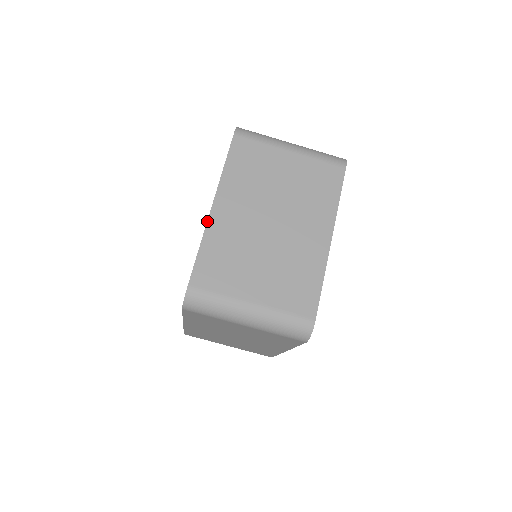
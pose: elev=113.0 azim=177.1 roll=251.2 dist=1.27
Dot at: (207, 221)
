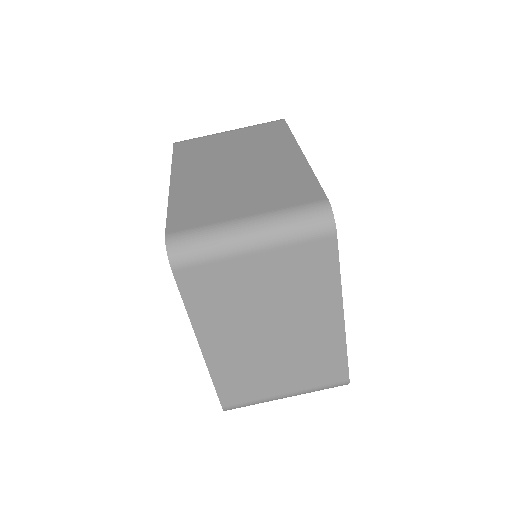
Dot at: (205, 362)
